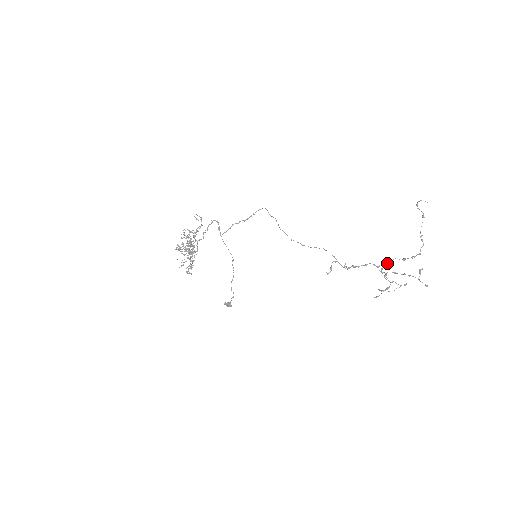
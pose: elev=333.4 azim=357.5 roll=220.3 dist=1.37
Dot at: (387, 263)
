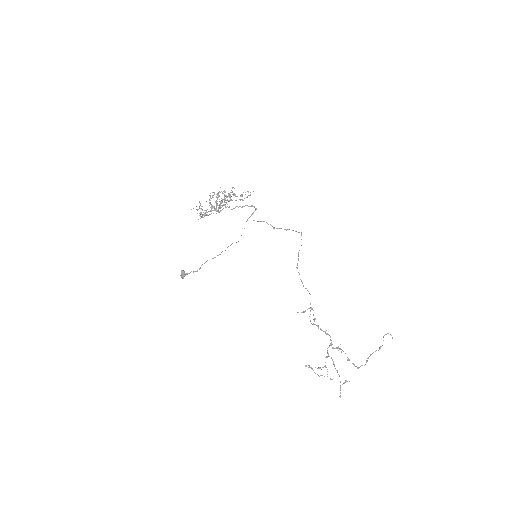
Dot at: (339, 348)
